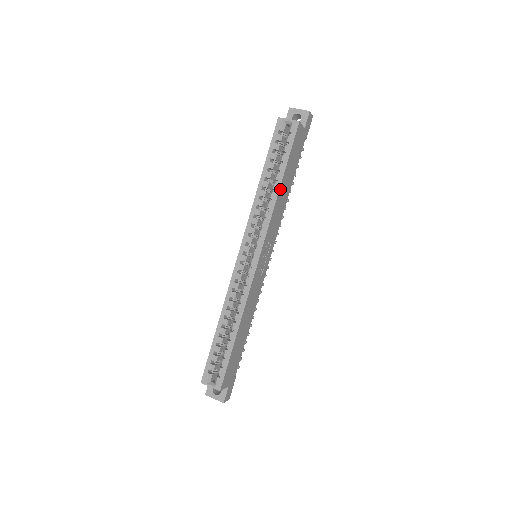
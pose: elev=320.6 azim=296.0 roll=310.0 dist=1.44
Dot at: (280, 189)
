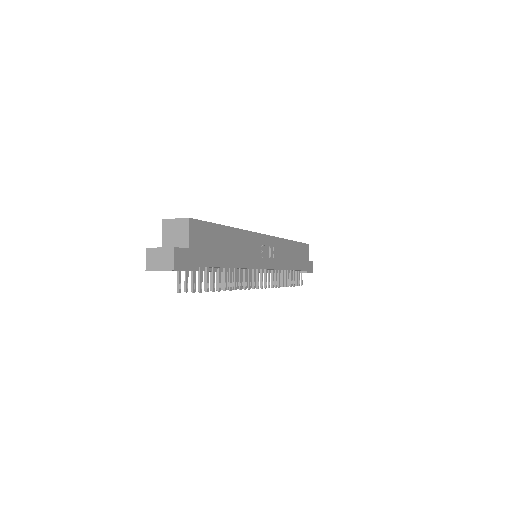
Dot at: (290, 243)
